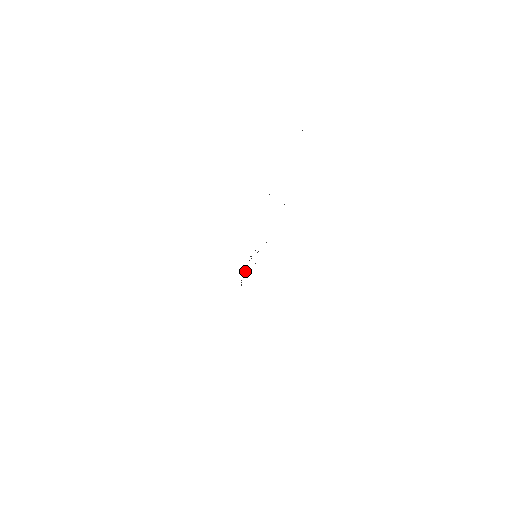
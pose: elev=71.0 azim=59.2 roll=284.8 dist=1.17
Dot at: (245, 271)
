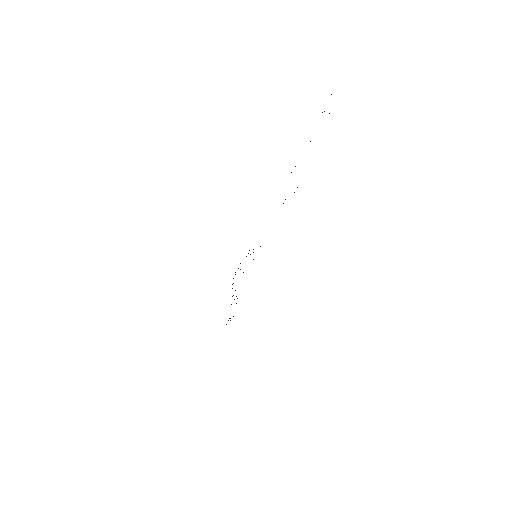
Dot at: occluded
